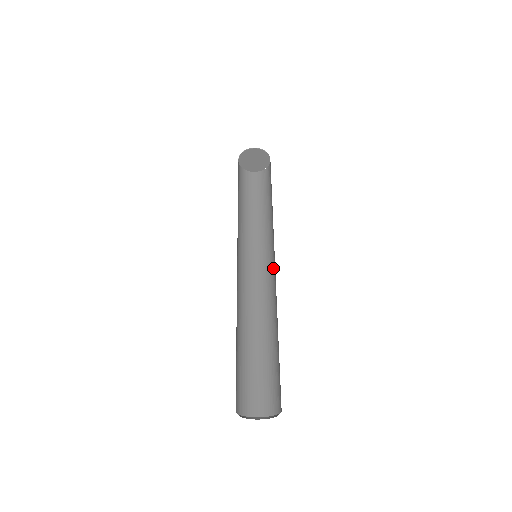
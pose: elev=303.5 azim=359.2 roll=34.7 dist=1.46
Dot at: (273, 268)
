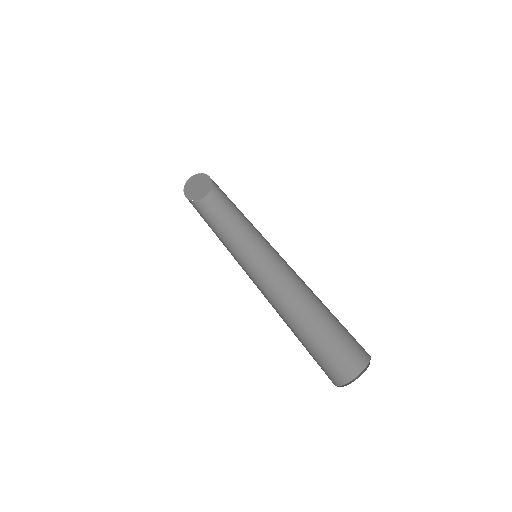
Dot at: (275, 262)
